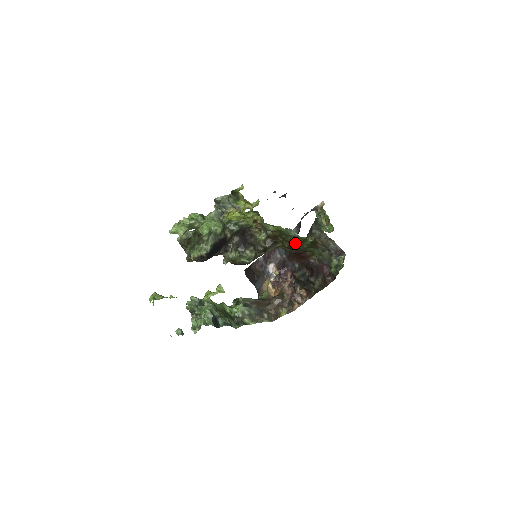
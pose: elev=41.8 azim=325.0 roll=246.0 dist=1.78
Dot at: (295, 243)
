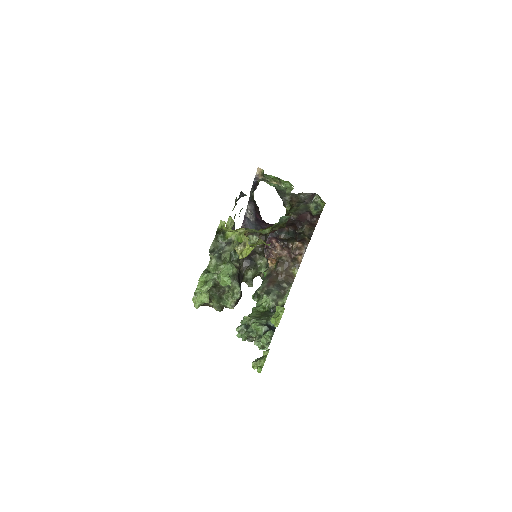
Dot at: occluded
